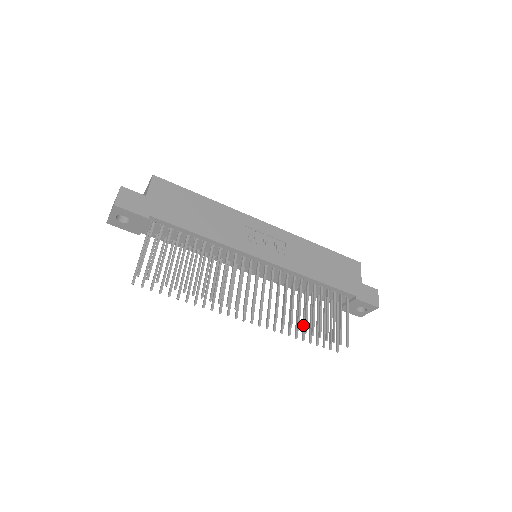
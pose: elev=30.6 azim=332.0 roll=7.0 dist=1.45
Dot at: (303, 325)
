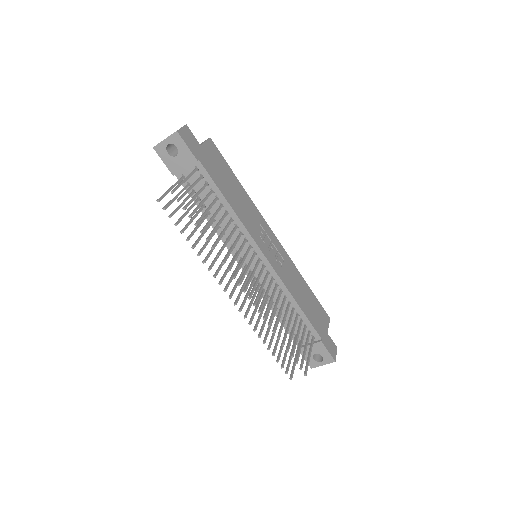
Dot at: (272, 337)
